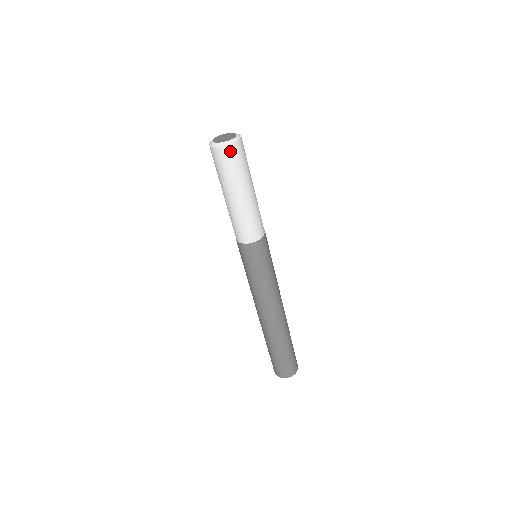
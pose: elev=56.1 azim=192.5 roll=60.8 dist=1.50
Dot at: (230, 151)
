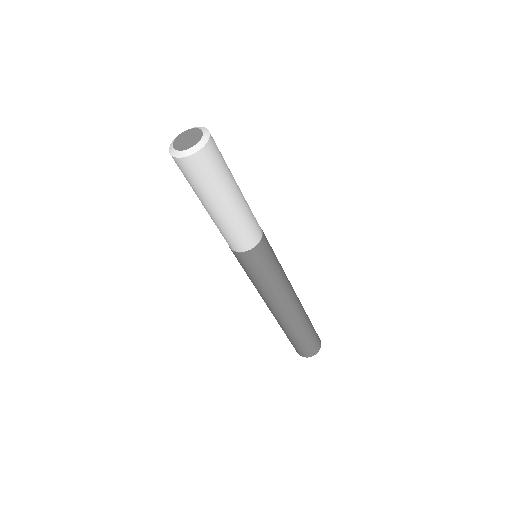
Dot at: (187, 164)
